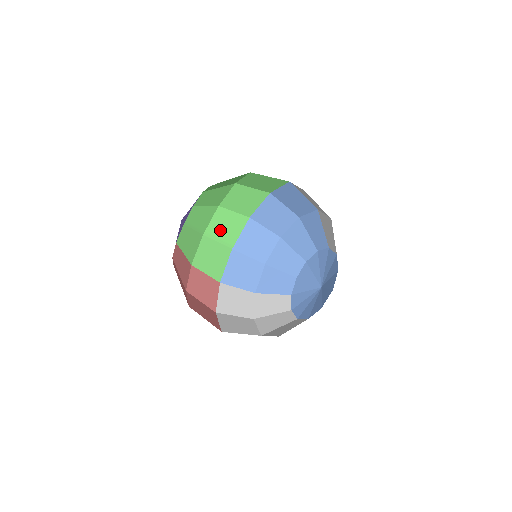
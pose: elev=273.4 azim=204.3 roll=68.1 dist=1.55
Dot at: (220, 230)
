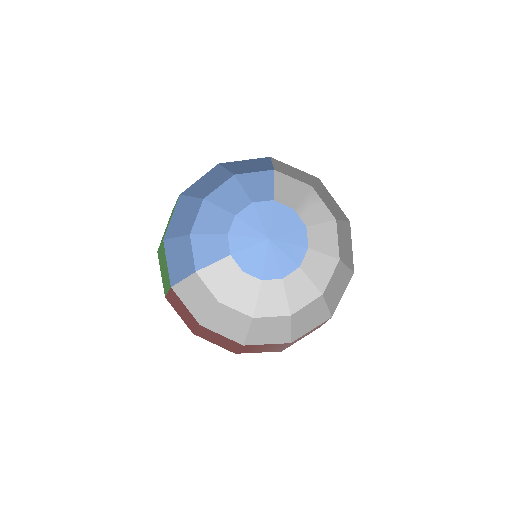
Dot at: occluded
